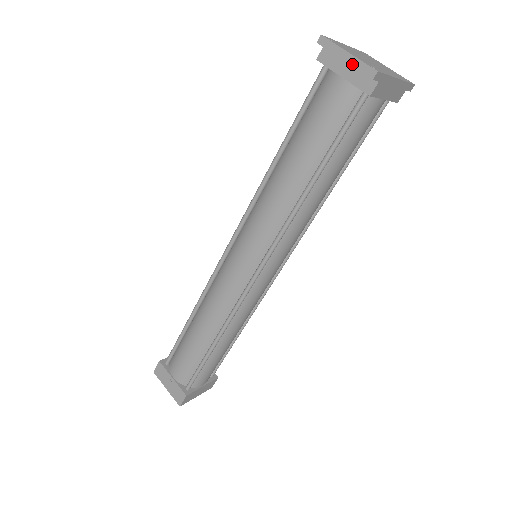
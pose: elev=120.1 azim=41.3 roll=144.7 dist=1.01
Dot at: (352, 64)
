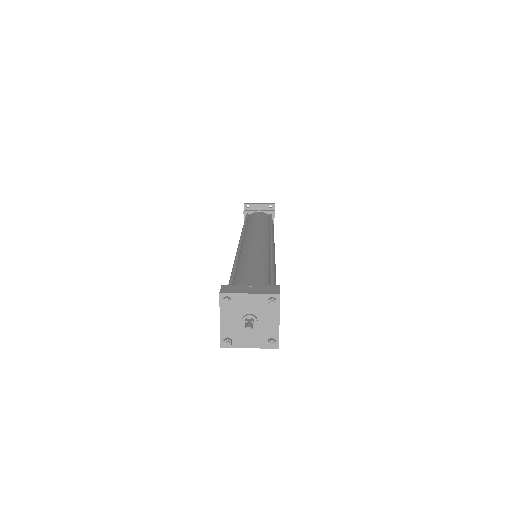
Dot at: (263, 204)
